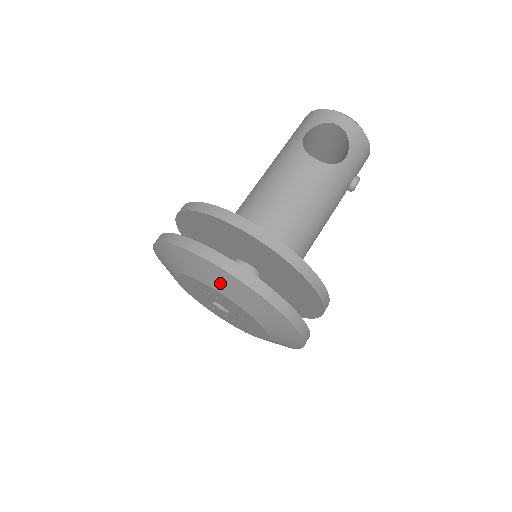
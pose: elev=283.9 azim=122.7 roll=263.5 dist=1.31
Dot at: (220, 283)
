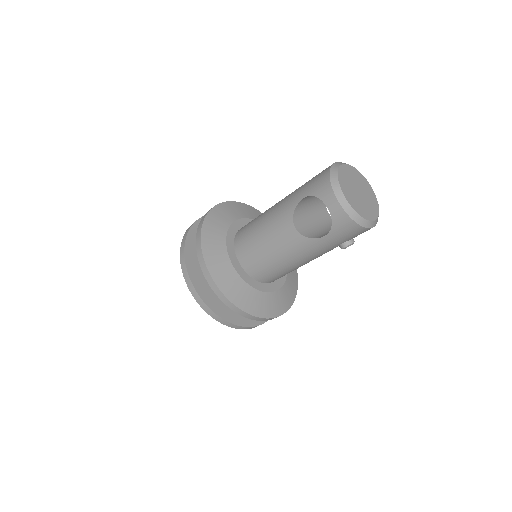
Dot at: occluded
